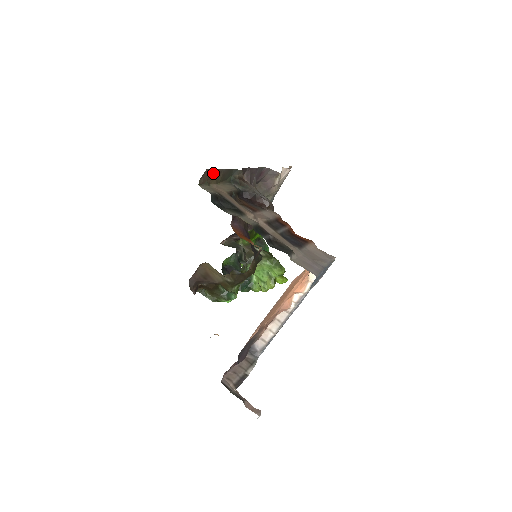
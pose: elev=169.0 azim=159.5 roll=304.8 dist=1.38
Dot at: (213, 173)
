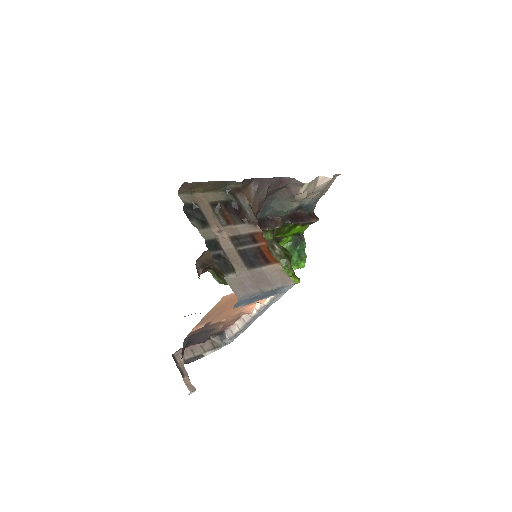
Dot at: (196, 184)
